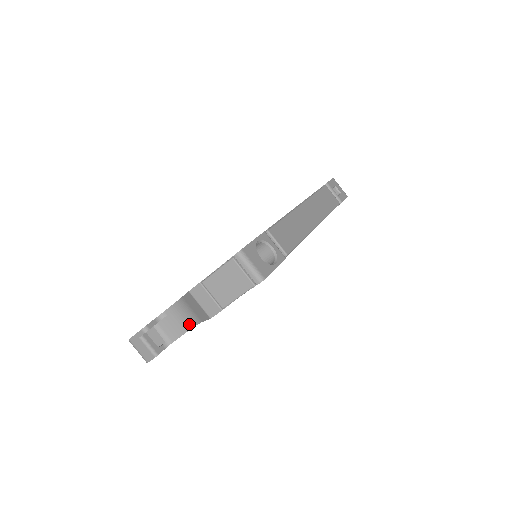
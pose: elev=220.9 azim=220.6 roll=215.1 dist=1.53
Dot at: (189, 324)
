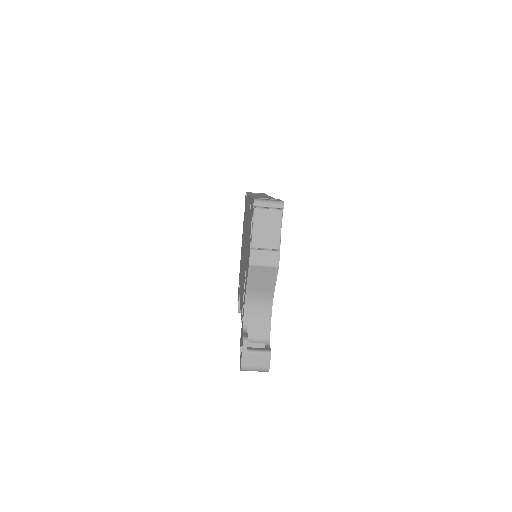
Dot at: (267, 311)
